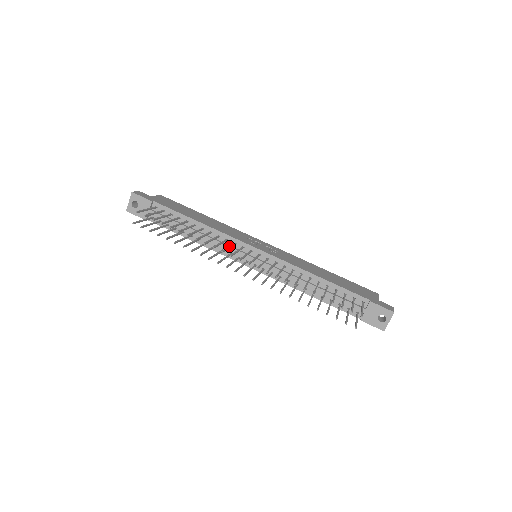
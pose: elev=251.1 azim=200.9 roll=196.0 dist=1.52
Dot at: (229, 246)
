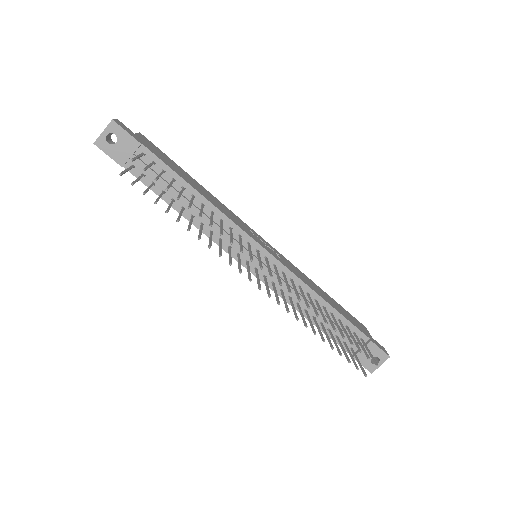
Dot at: (241, 241)
